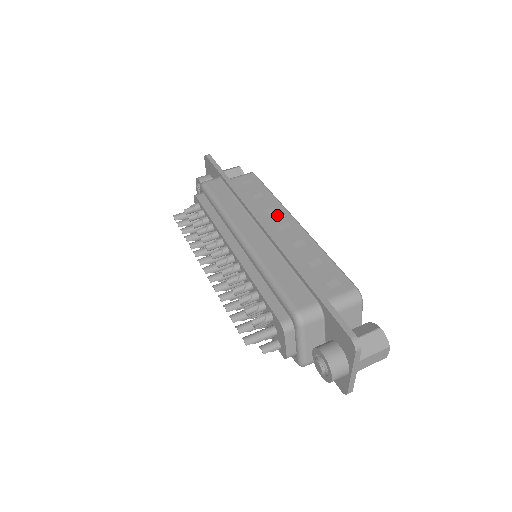
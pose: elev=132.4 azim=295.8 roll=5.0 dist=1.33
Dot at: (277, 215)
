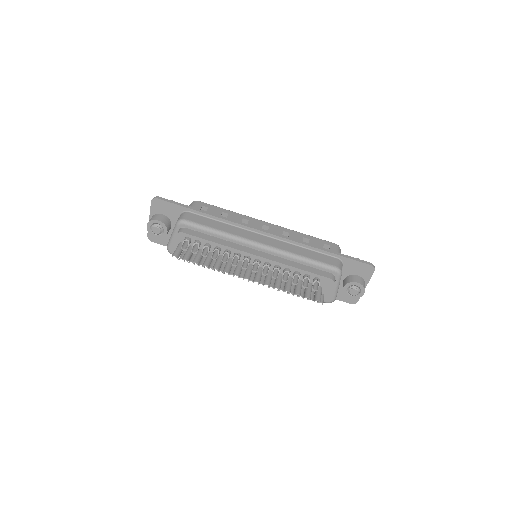
Dot at: (253, 223)
